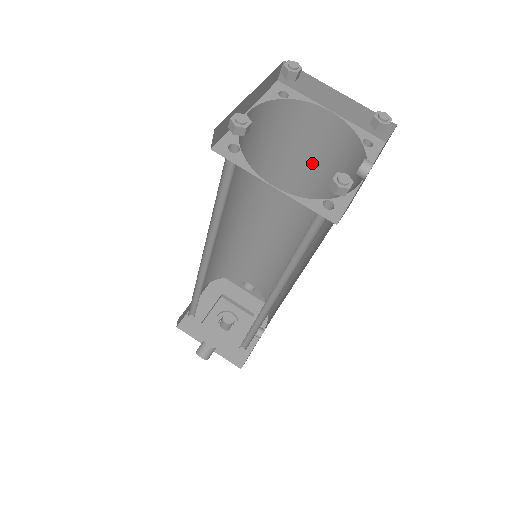
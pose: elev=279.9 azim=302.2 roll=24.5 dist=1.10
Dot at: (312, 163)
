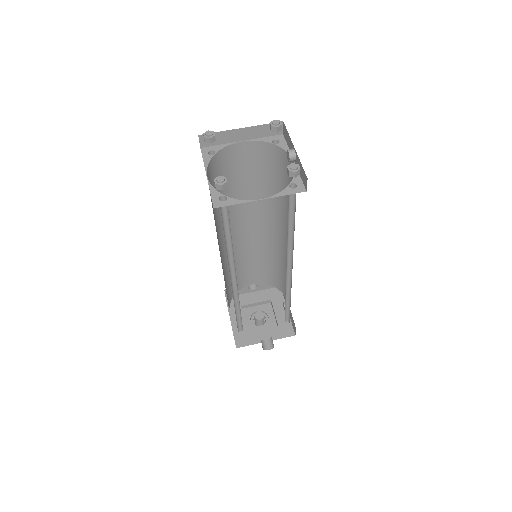
Dot at: (248, 177)
